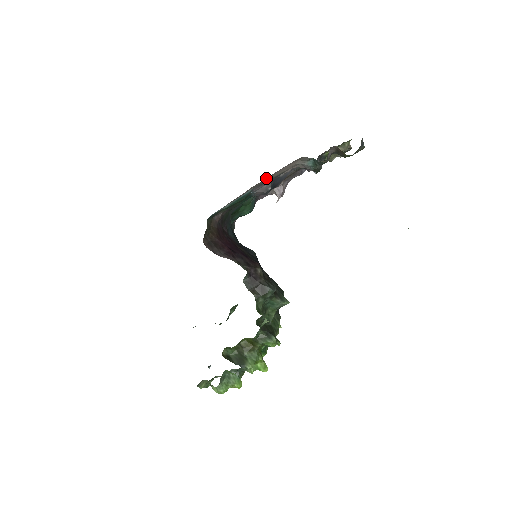
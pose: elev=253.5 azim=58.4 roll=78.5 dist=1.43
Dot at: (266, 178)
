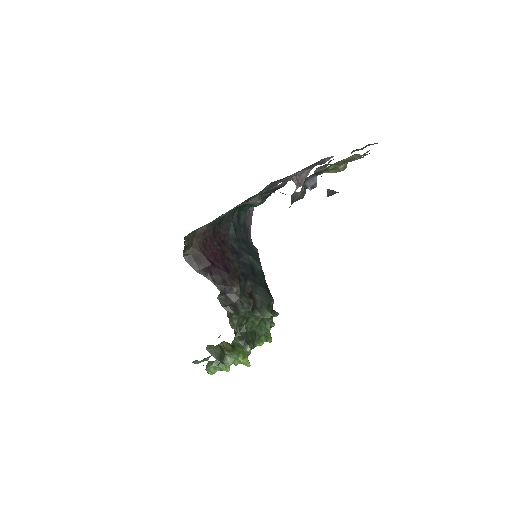
Dot at: occluded
